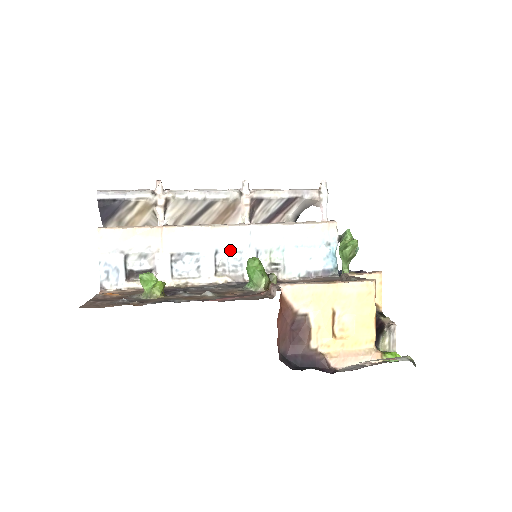
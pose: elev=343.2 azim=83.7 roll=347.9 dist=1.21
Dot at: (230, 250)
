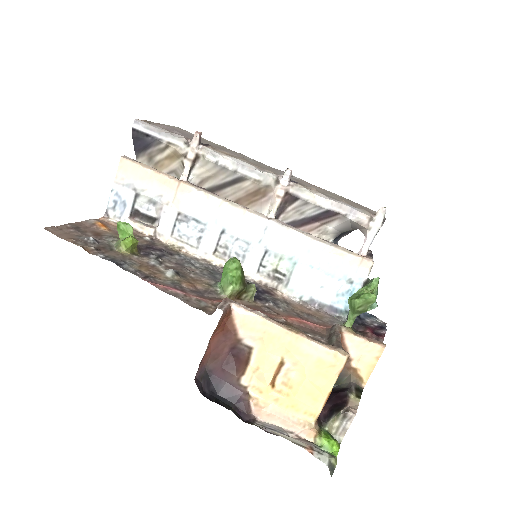
Dot at: (238, 236)
